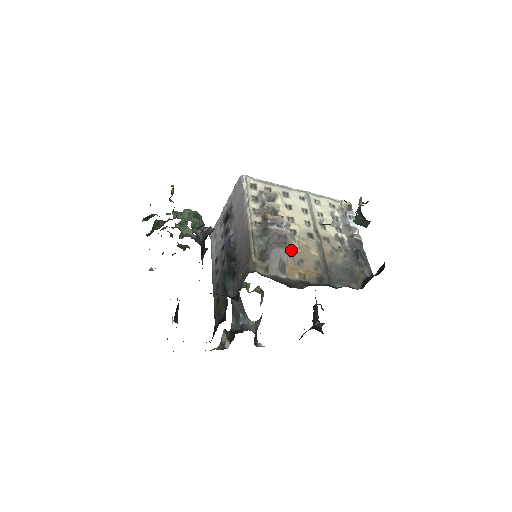
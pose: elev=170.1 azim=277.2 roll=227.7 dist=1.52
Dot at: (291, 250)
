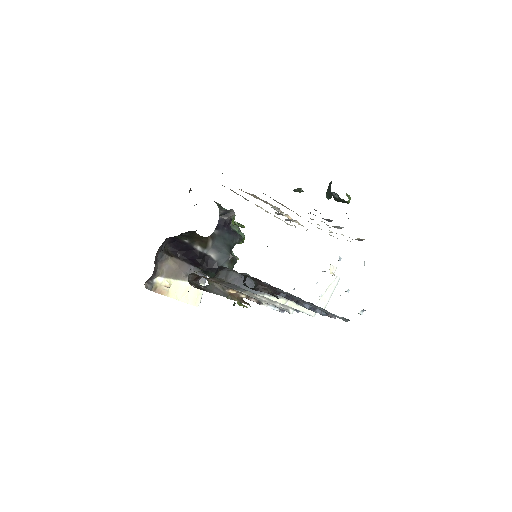
Dot at: (259, 199)
